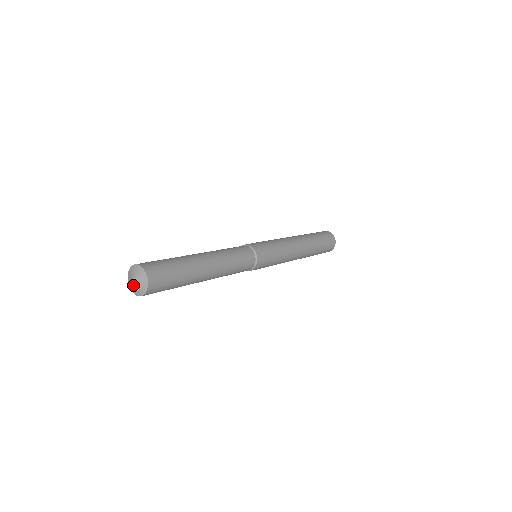
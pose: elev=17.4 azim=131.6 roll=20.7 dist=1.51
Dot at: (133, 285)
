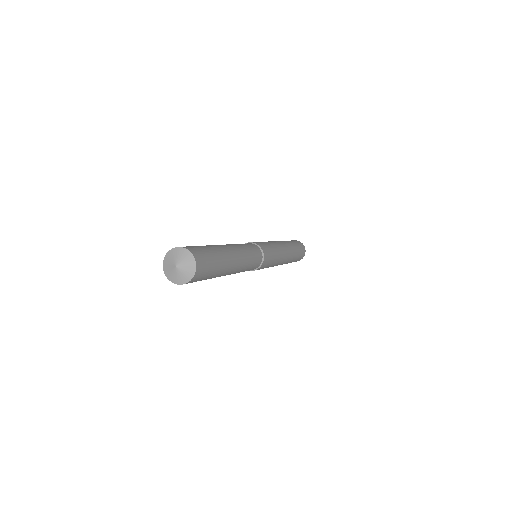
Dot at: (176, 271)
